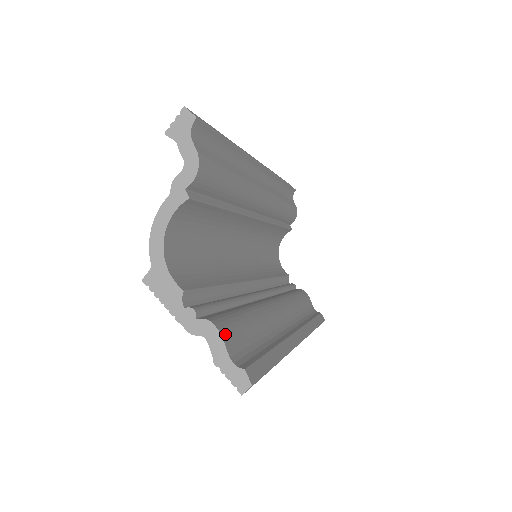
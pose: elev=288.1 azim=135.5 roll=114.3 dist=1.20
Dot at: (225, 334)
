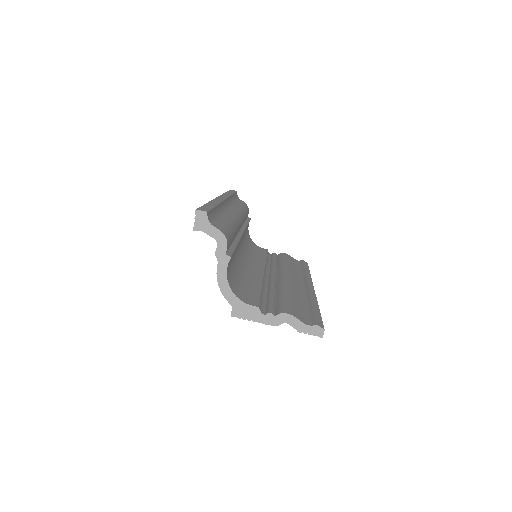
Dot at: (294, 314)
